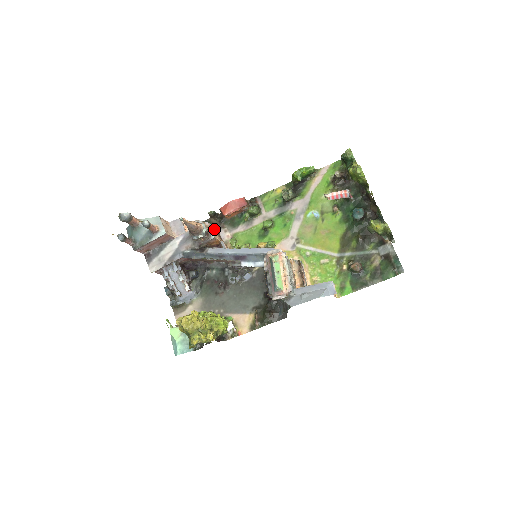
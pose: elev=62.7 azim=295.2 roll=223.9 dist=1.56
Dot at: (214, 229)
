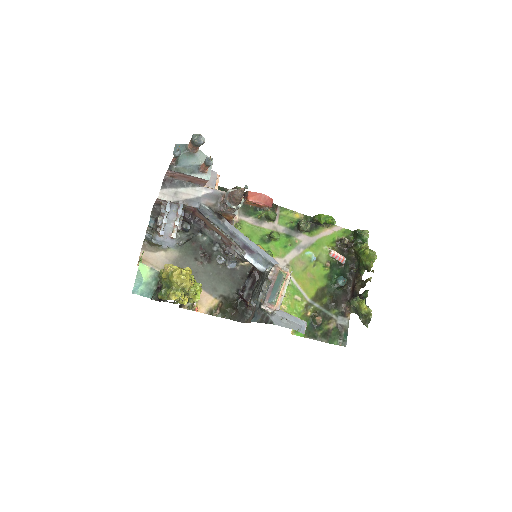
Dot at: occluded
